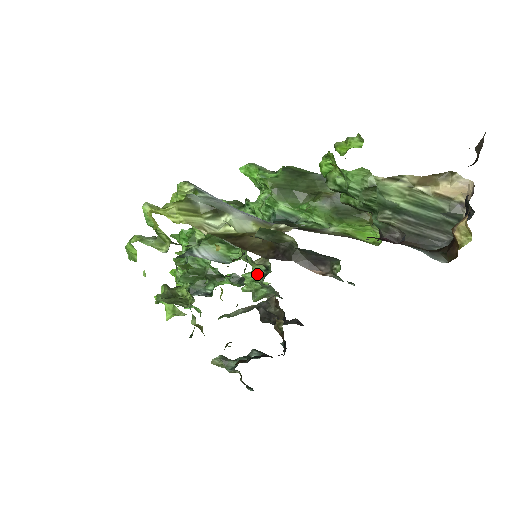
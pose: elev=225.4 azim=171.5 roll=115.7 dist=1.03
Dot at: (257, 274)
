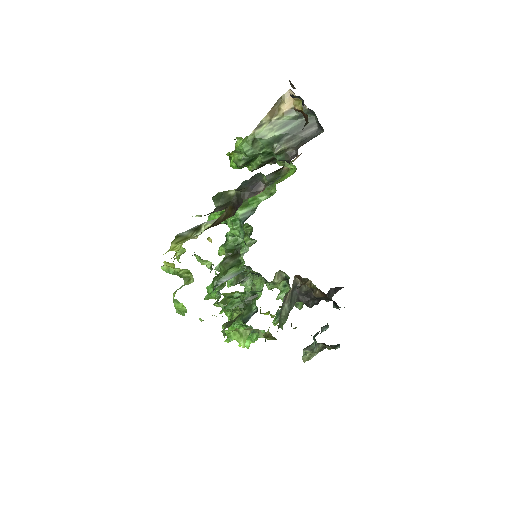
Dot at: (285, 289)
